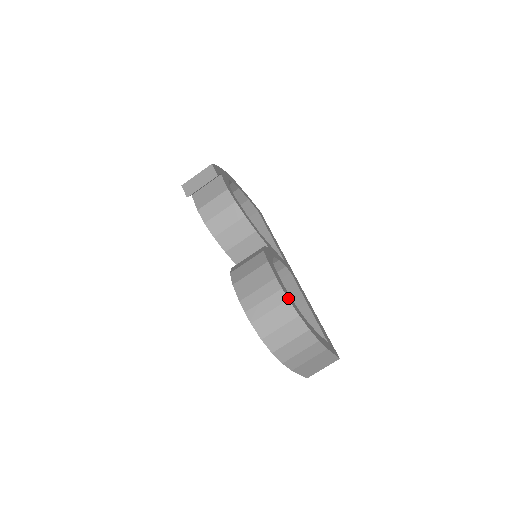
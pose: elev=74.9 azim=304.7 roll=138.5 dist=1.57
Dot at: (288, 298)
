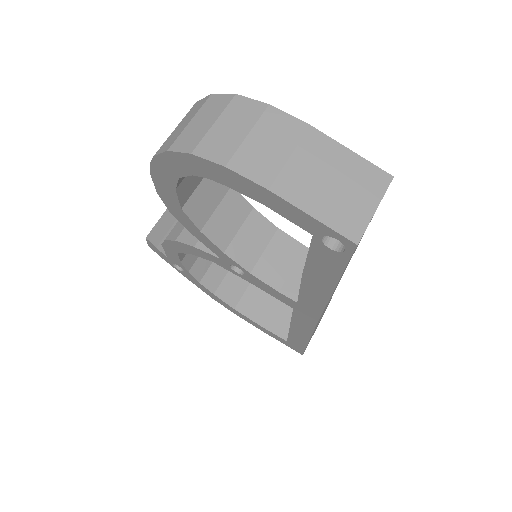
Dot at: occluded
